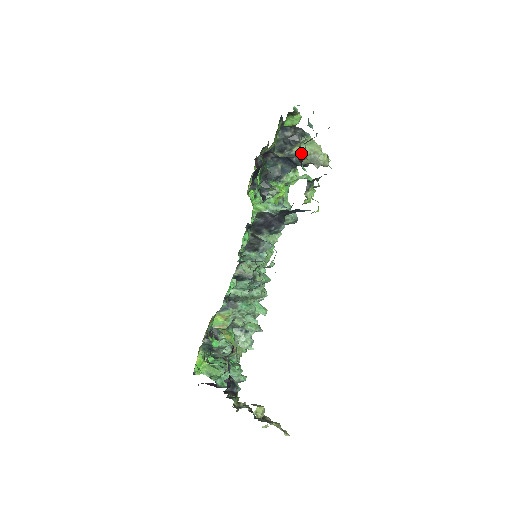
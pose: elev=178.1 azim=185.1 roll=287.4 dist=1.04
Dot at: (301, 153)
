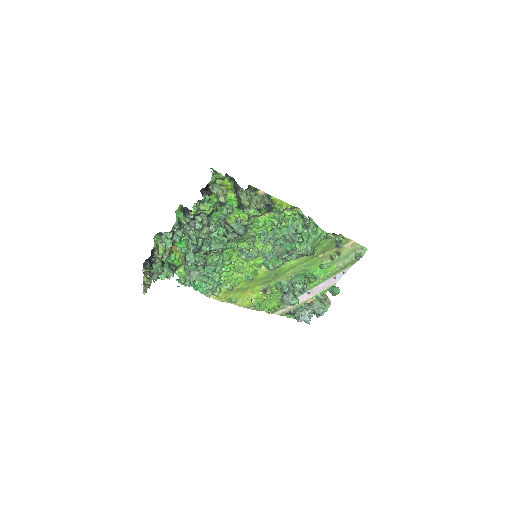
Dot at: (205, 189)
